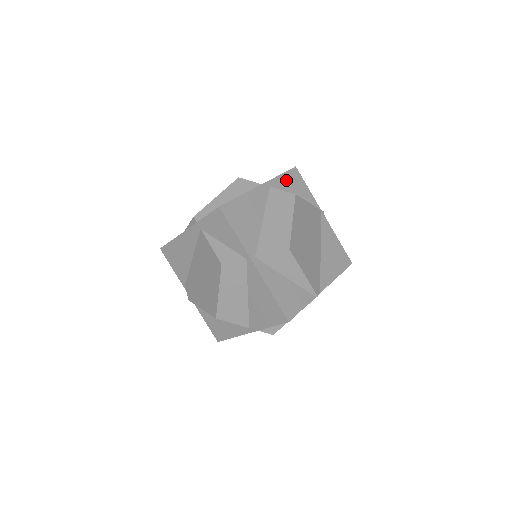
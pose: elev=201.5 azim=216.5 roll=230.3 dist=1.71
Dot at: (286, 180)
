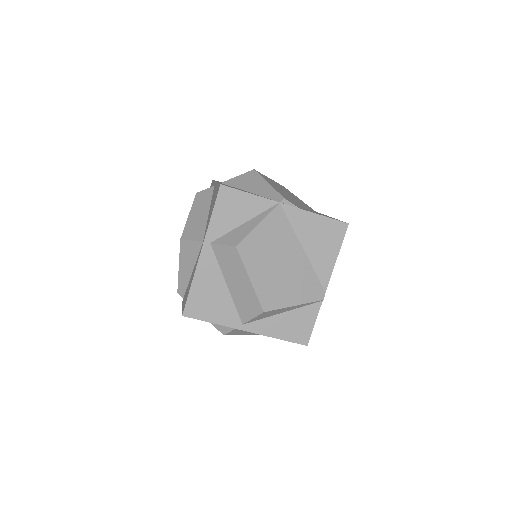
Dot at: (221, 215)
